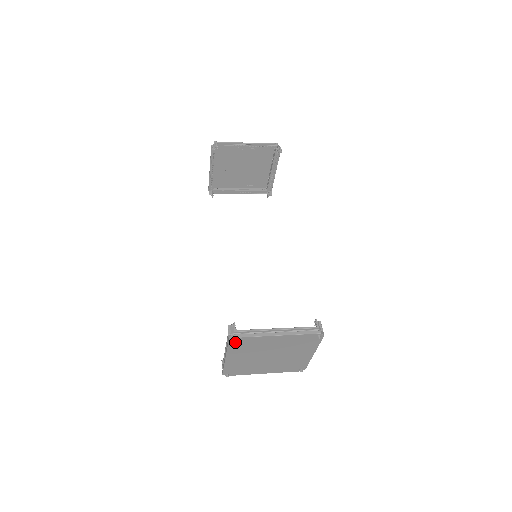
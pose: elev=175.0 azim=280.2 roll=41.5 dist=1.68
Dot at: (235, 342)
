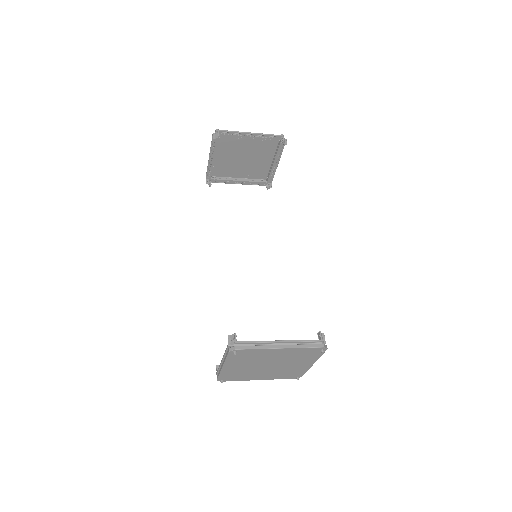
Dot at: (235, 354)
